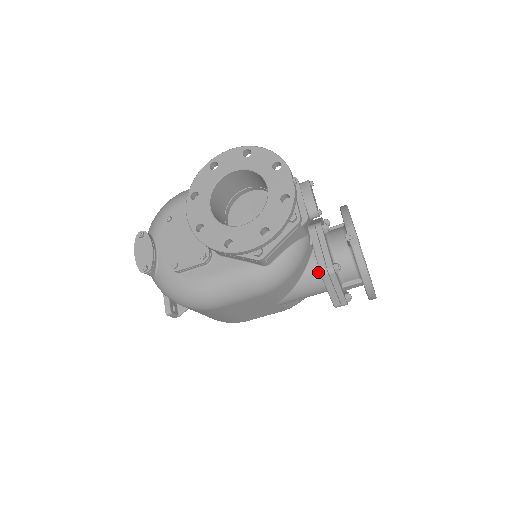
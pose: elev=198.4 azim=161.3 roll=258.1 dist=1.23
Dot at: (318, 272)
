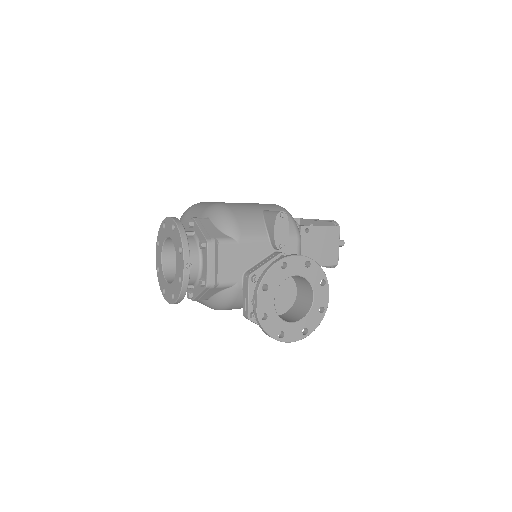
Dot at: occluded
